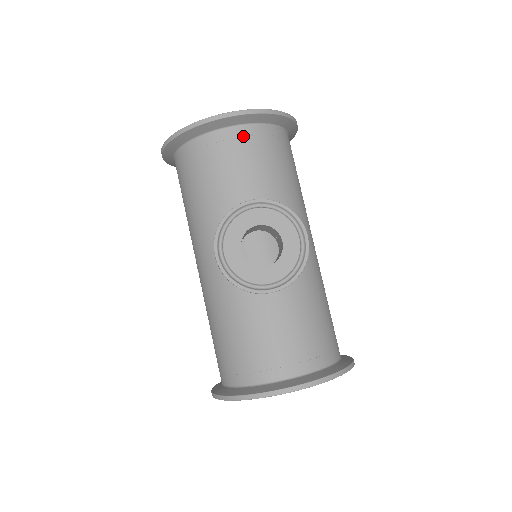
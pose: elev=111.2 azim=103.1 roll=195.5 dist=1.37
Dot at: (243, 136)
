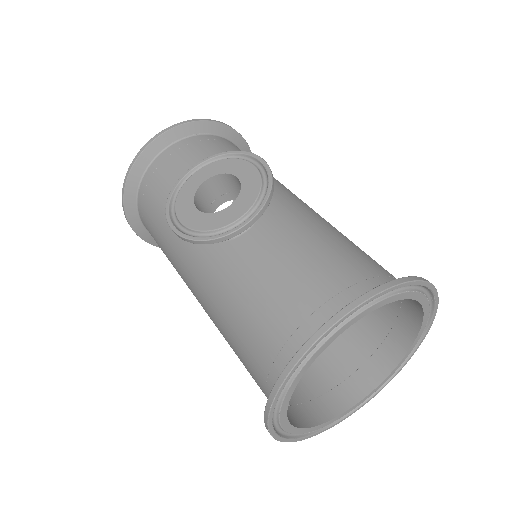
Dot at: (179, 149)
